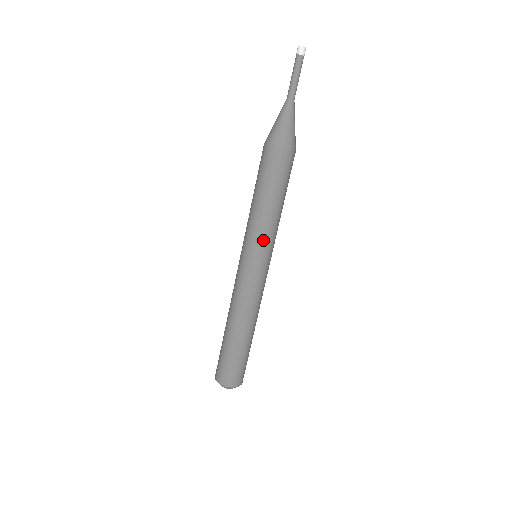
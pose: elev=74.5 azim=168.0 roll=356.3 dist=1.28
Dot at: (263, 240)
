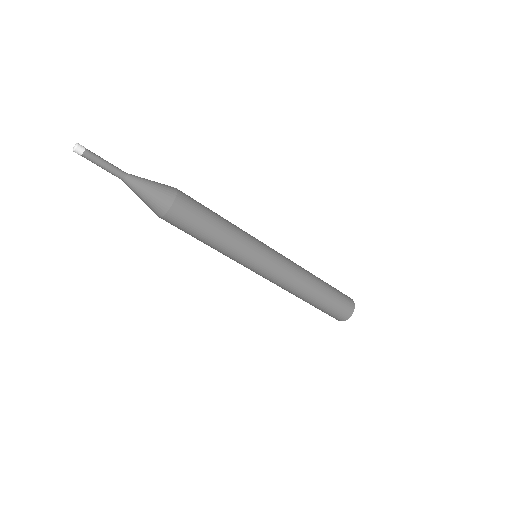
Dot at: (234, 260)
